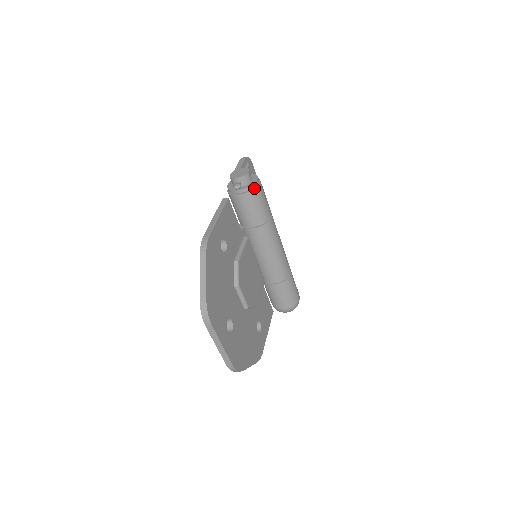
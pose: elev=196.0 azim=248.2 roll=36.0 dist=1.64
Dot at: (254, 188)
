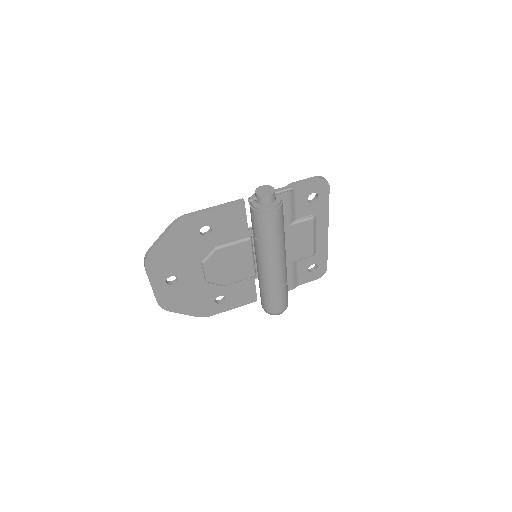
Dot at: (261, 211)
